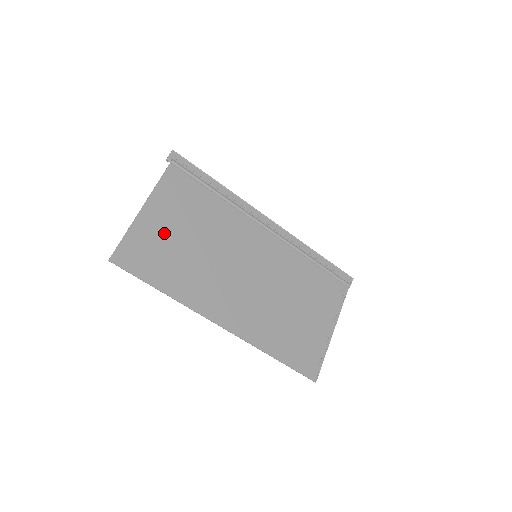
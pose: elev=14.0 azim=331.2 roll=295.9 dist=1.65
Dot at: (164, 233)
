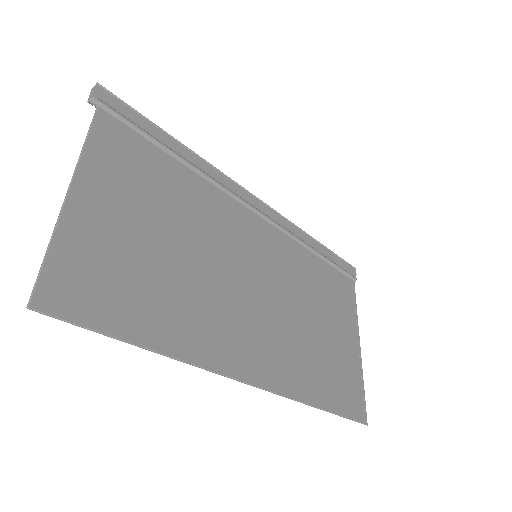
Dot at: (121, 235)
